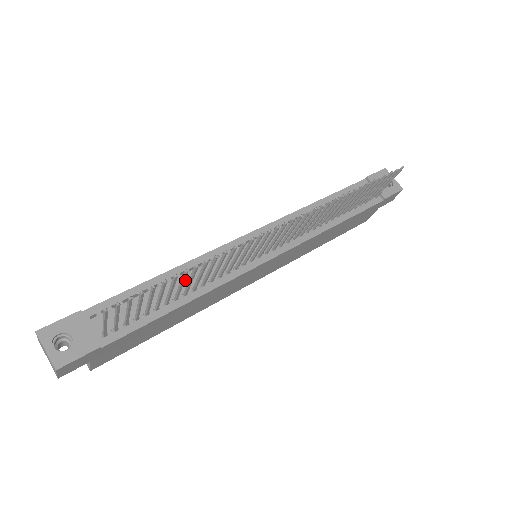
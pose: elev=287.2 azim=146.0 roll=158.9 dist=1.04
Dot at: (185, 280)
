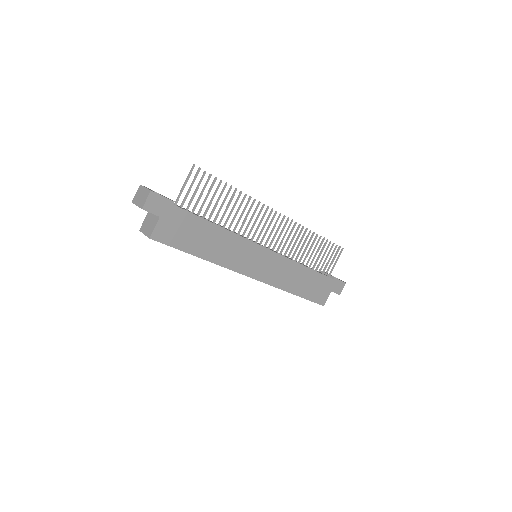
Dot at: occluded
